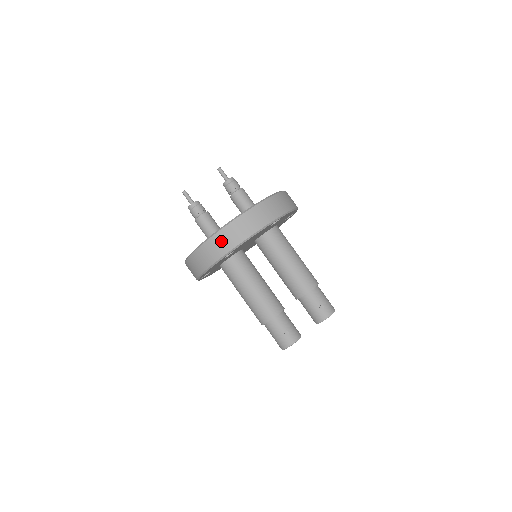
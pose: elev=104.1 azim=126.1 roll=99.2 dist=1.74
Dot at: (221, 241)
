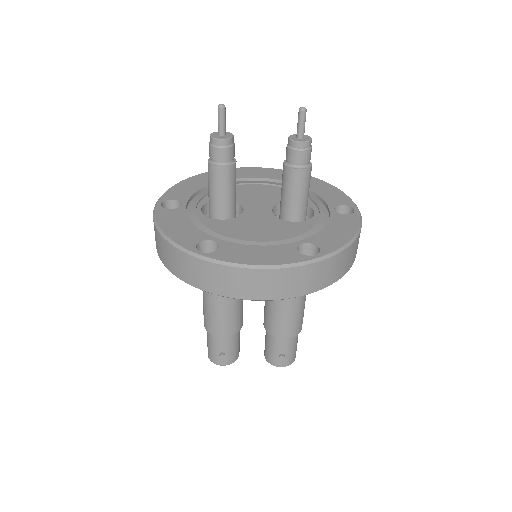
Dot at: (207, 274)
